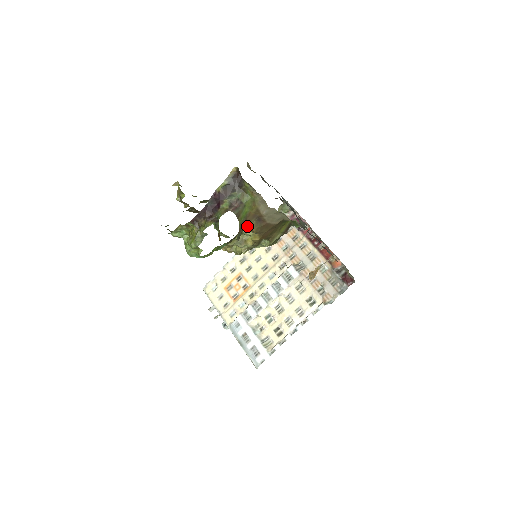
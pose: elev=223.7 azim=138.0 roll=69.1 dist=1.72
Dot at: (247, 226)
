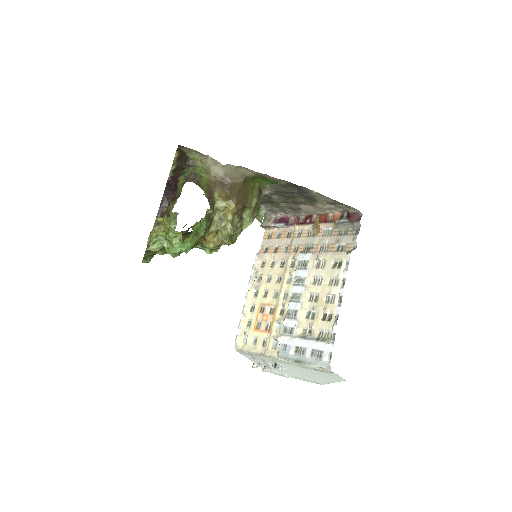
Dot at: (215, 195)
